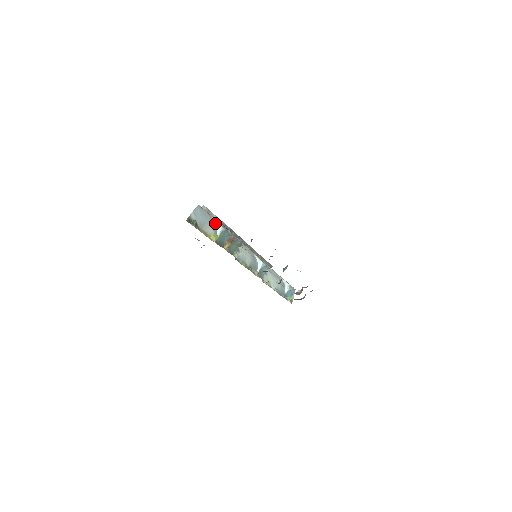
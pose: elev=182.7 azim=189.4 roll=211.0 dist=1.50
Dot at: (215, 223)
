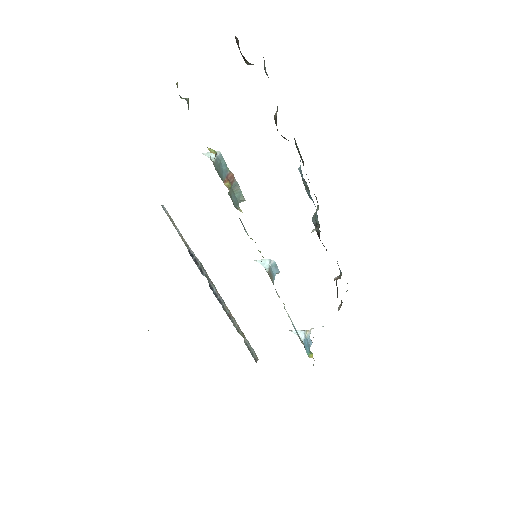
Dot at: (203, 154)
